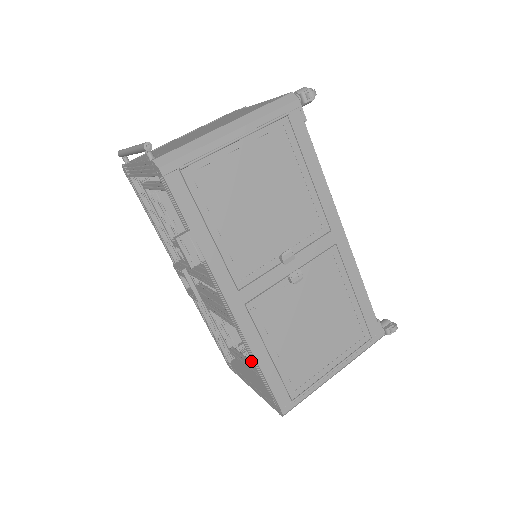
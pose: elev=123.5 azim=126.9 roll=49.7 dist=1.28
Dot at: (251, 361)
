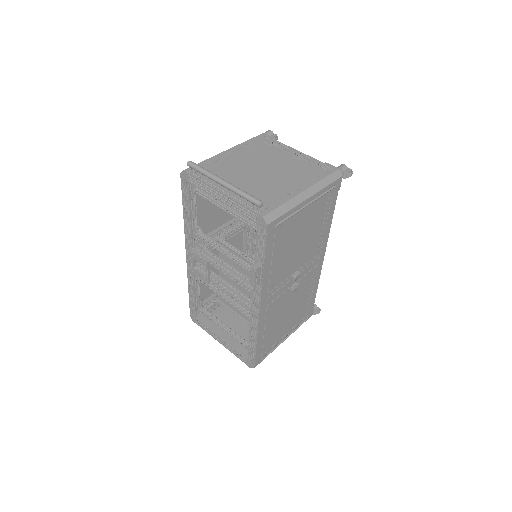
Dot at: occluded
